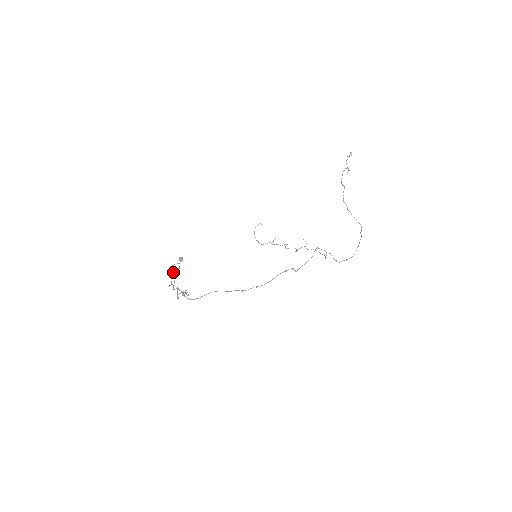
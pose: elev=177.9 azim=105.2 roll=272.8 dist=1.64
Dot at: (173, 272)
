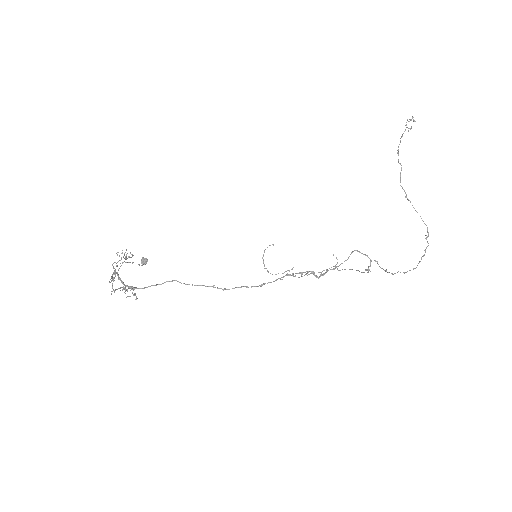
Dot at: (120, 260)
